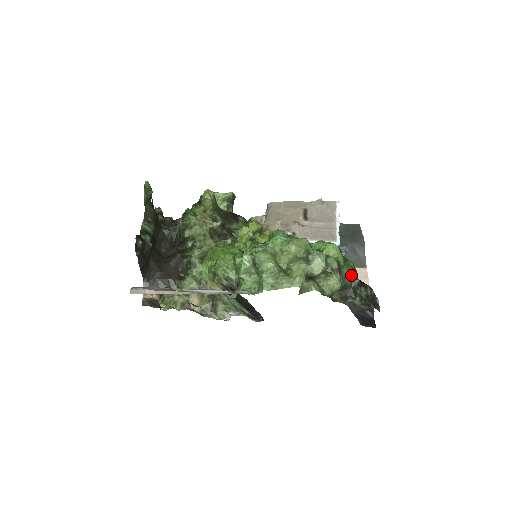
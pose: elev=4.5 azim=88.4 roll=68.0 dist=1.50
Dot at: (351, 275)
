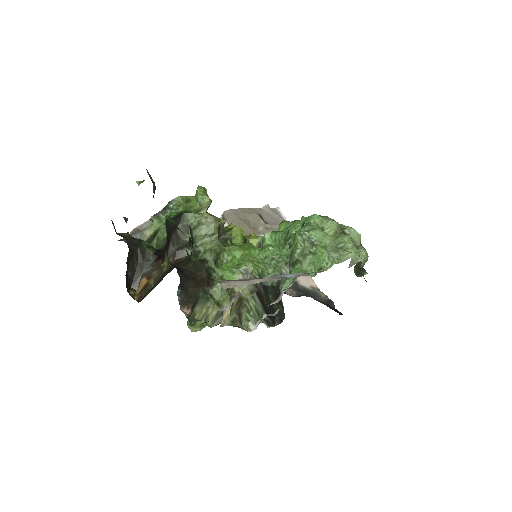
Dot at: occluded
